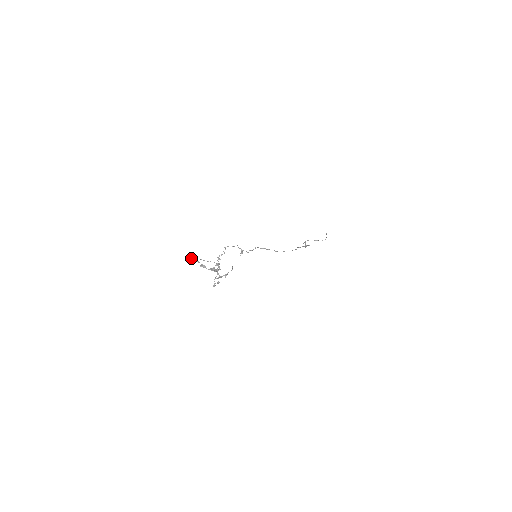
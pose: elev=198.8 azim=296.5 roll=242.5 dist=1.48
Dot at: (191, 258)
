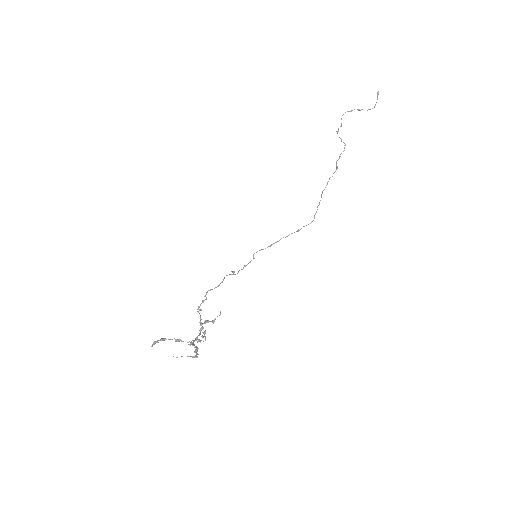
Dot at: (159, 340)
